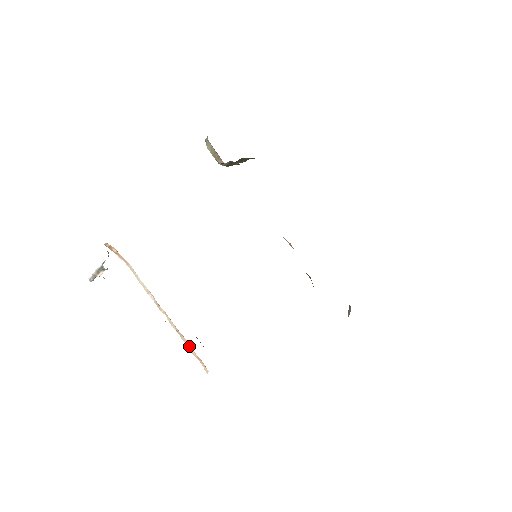
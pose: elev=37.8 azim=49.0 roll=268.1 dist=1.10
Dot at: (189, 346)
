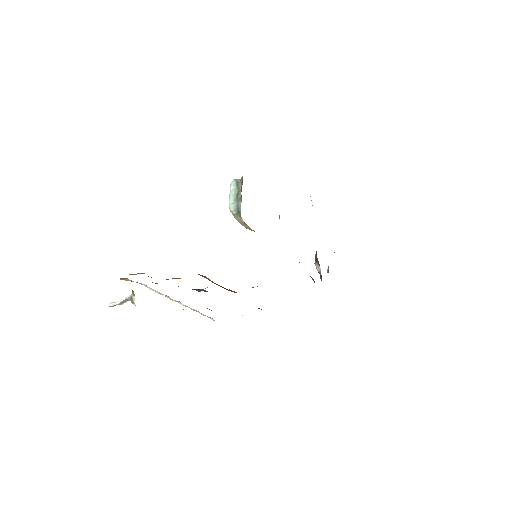
Dot at: occluded
